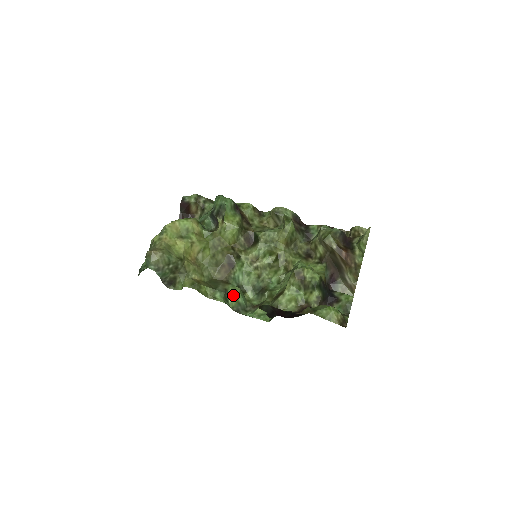
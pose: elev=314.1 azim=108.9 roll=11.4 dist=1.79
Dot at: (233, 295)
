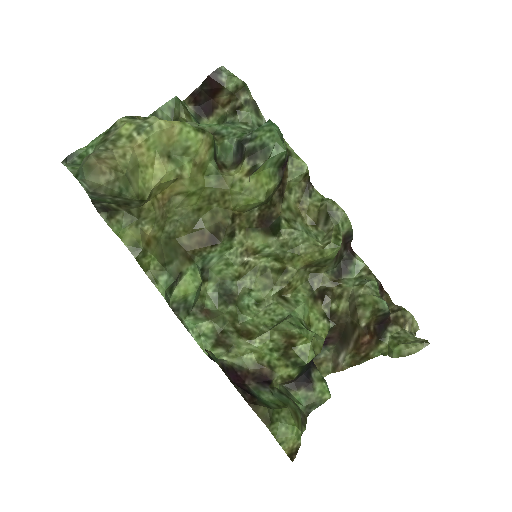
Dot at: (185, 286)
